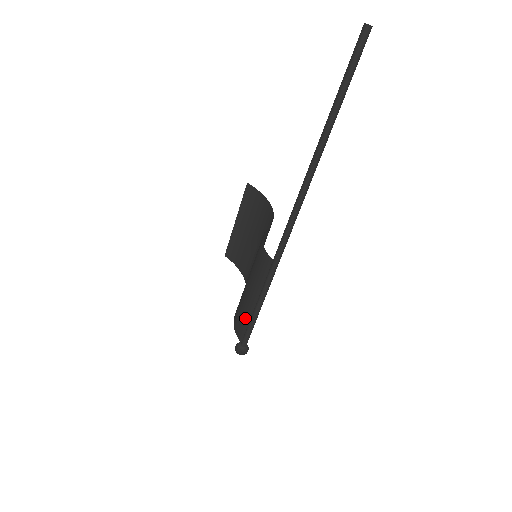
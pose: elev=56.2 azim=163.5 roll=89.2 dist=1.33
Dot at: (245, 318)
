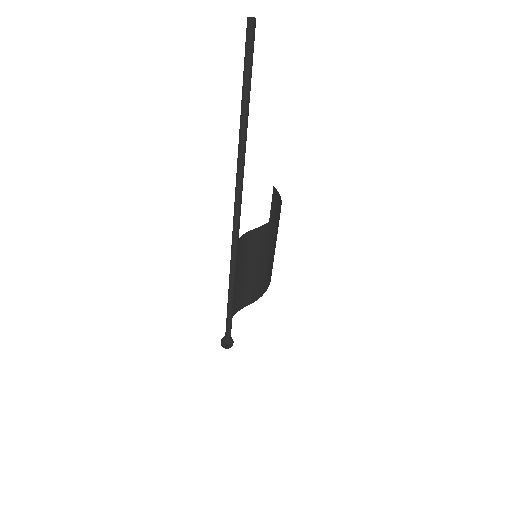
Dot at: occluded
